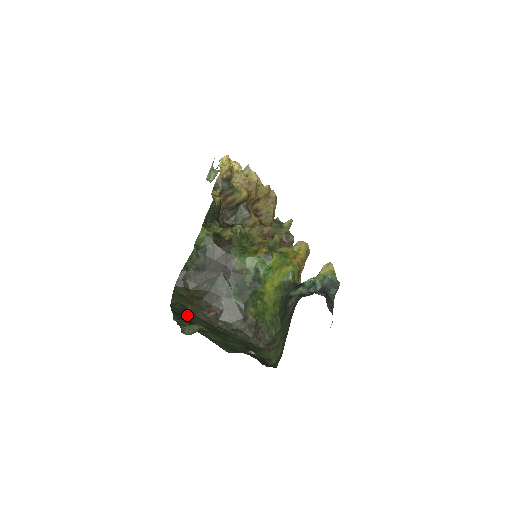
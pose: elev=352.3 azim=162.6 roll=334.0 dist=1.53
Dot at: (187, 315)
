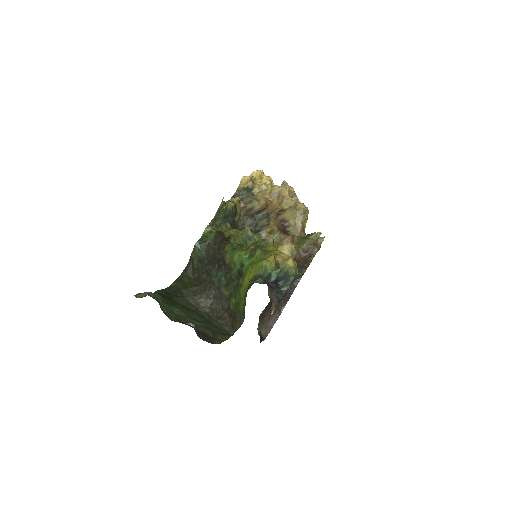
Dot at: (176, 295)
